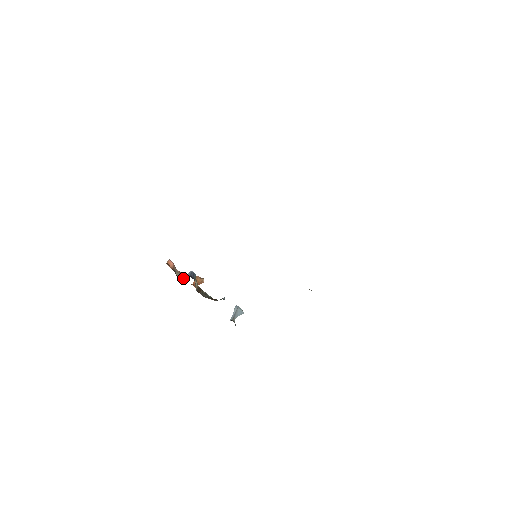
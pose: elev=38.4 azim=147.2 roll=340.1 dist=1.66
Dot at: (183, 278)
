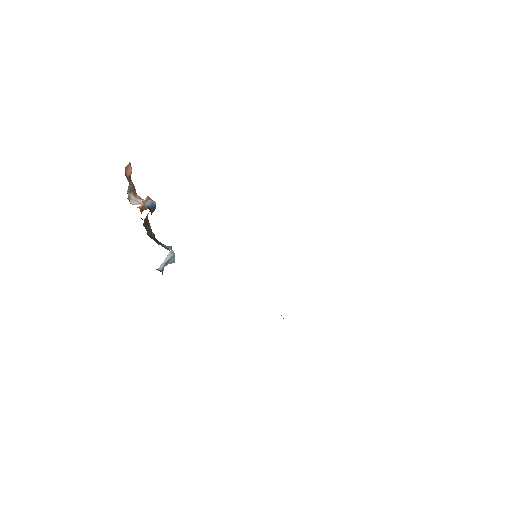
Dot at: (133, 195)
